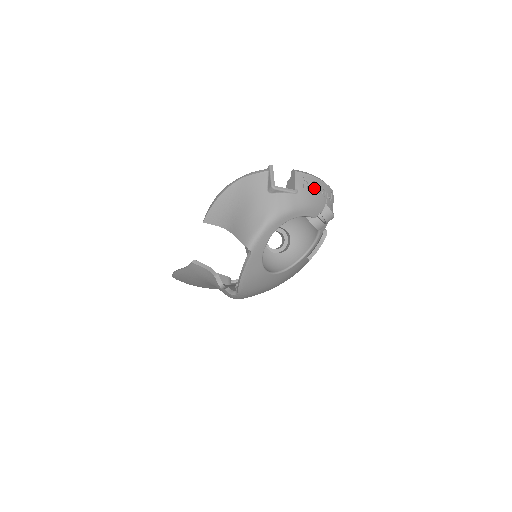
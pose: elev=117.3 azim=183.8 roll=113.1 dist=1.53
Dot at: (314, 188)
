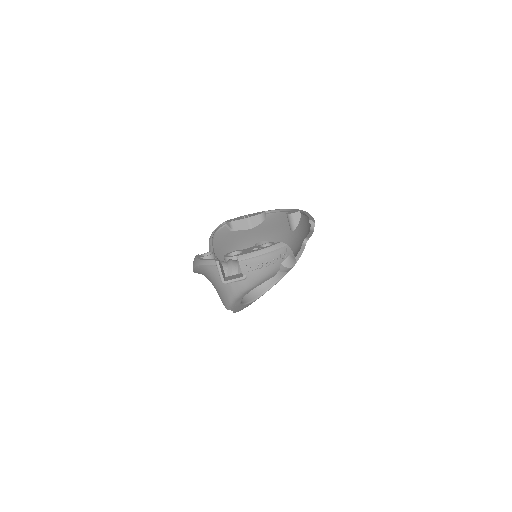
Dot at: (262, 264)
